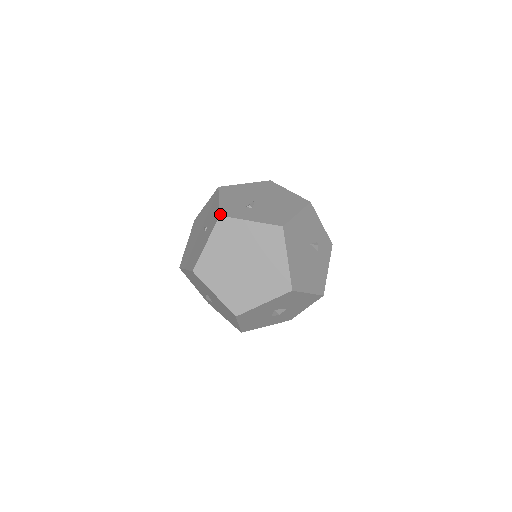
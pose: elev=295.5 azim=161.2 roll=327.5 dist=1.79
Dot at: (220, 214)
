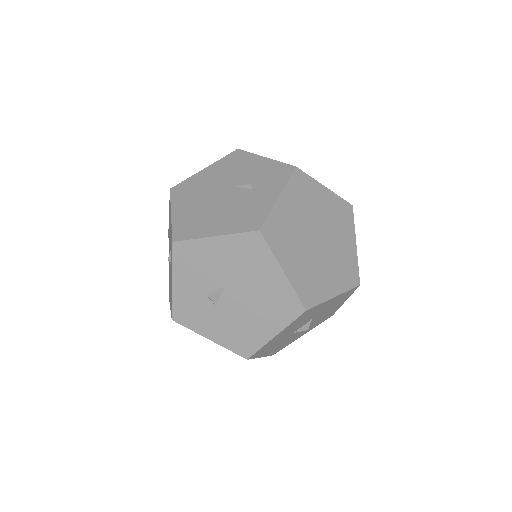
Dot at: occluded
